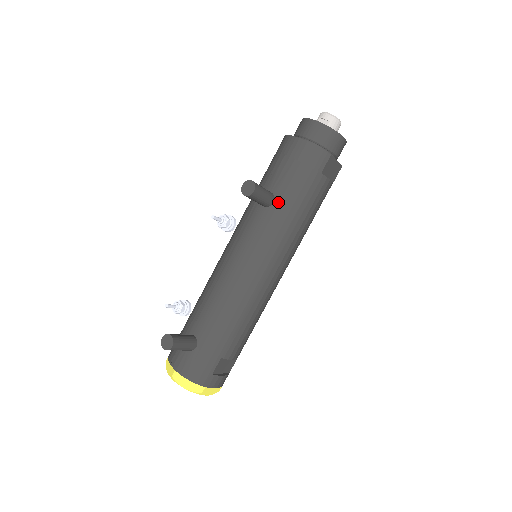
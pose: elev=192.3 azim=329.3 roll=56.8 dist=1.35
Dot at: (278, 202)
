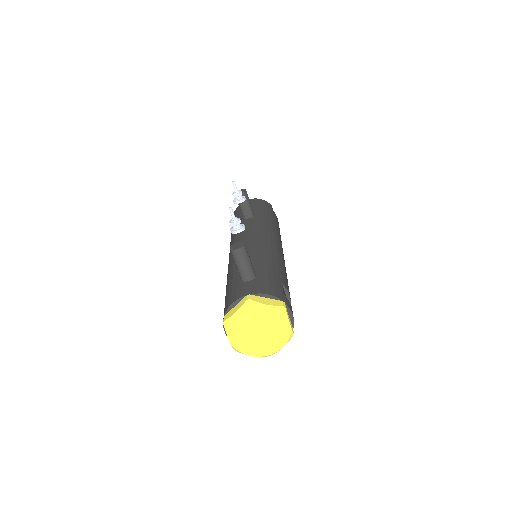
Dot at: (257, 214)
